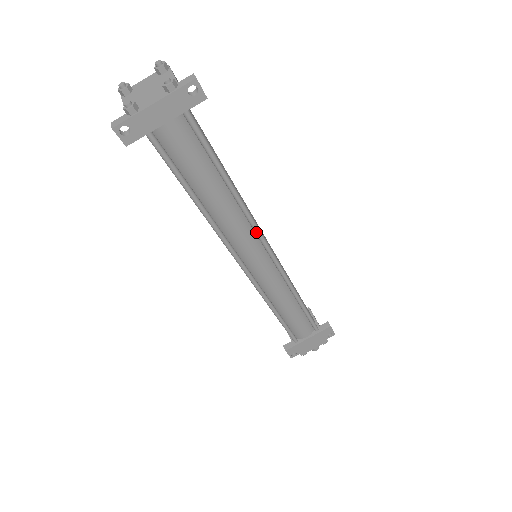
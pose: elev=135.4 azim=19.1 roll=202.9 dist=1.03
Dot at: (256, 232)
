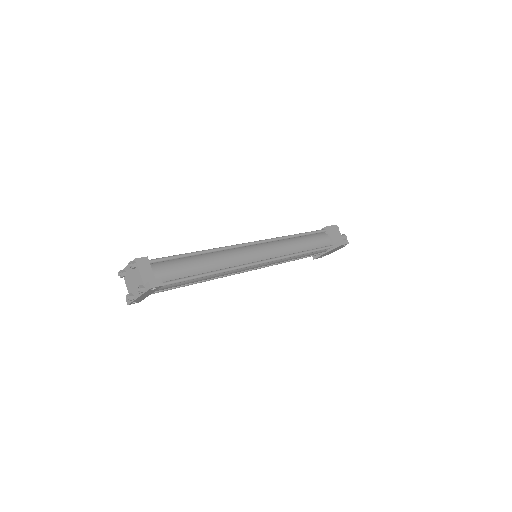
Dot at: (242, 268)
